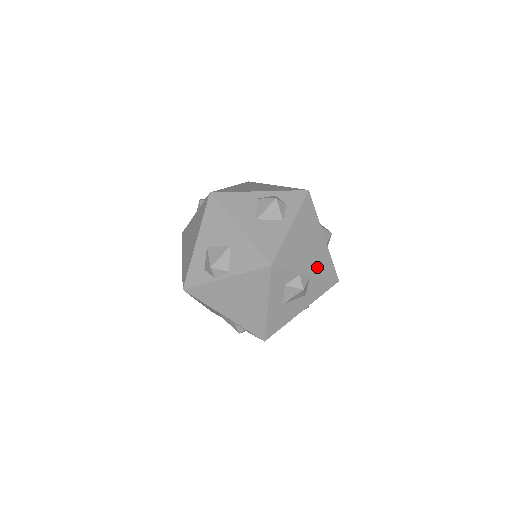
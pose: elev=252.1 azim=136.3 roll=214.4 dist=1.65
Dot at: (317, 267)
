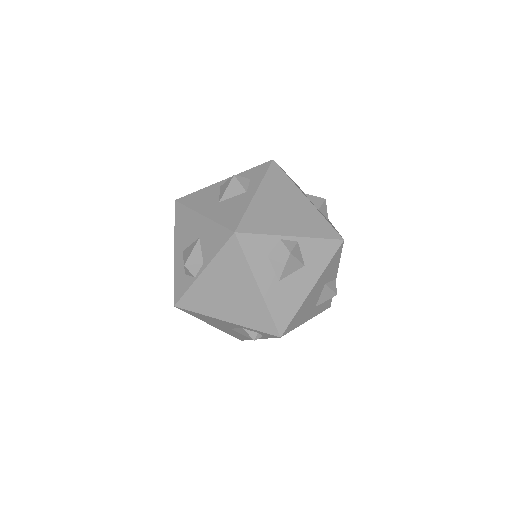
Dot at: (305, 229)
